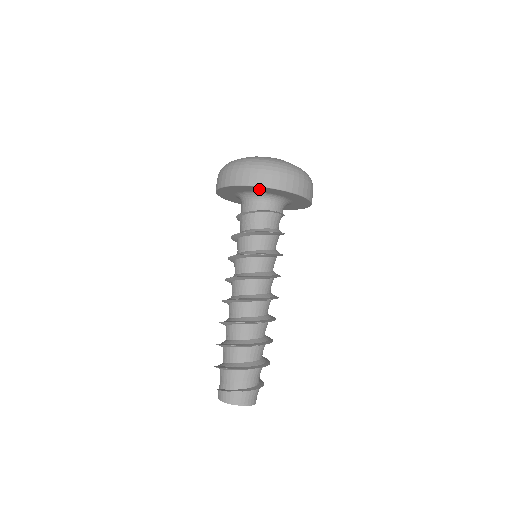
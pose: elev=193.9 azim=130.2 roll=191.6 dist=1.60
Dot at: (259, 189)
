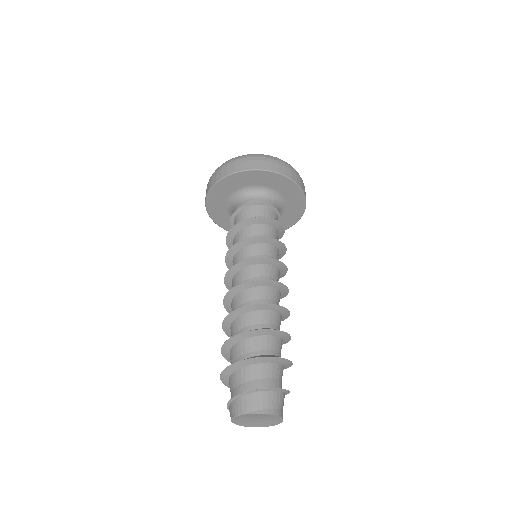
Dot at: (234, 181)
